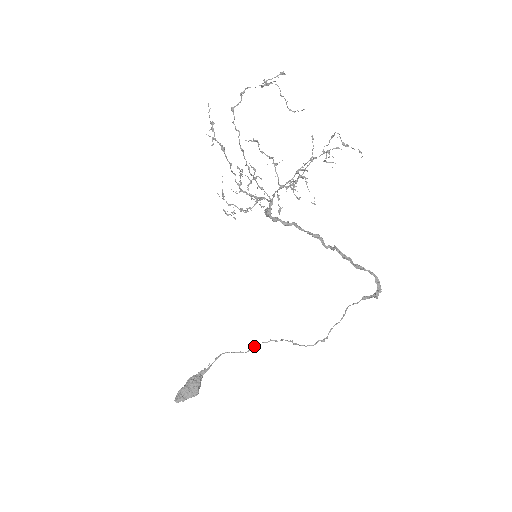
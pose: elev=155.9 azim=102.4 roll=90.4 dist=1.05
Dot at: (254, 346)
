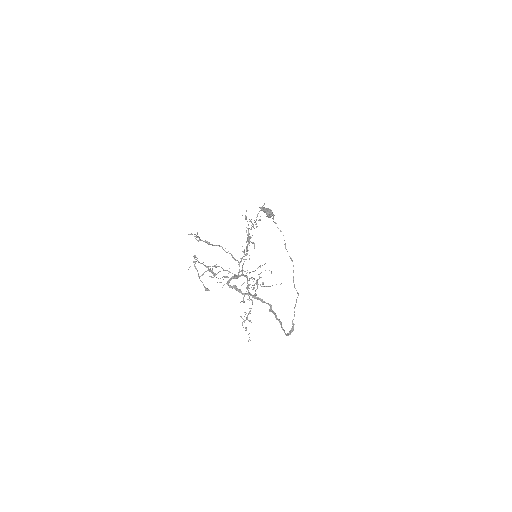
Dot at: (285, 244)
